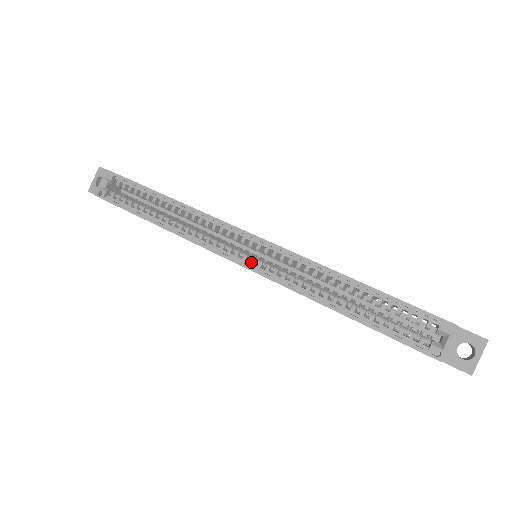
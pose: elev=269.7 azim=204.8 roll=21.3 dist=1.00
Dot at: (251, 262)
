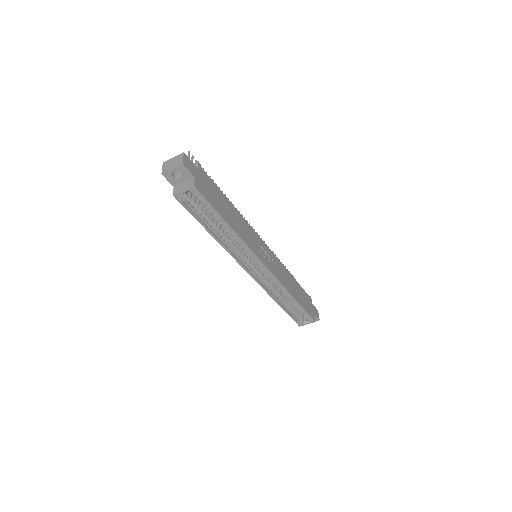
Dot at: (255, 273)
